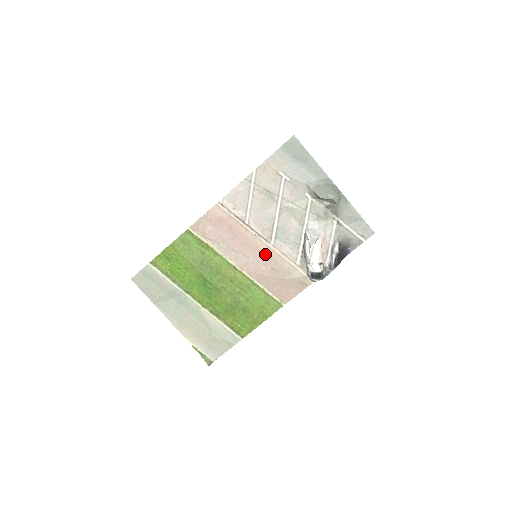
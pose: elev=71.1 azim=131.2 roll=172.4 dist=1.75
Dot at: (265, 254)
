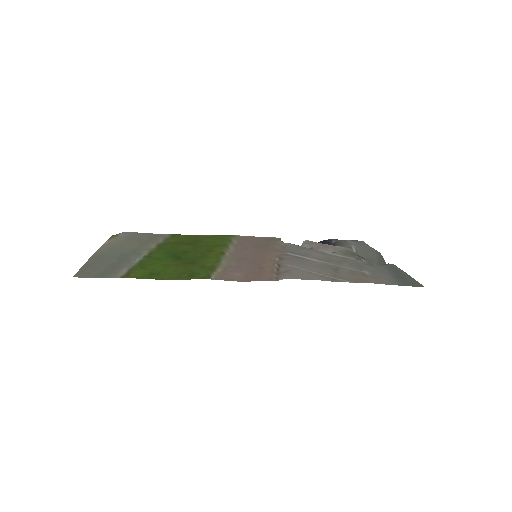
Dot at: (266, 253)
